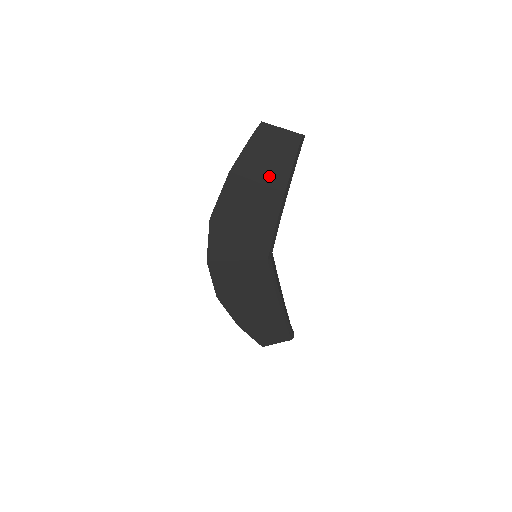
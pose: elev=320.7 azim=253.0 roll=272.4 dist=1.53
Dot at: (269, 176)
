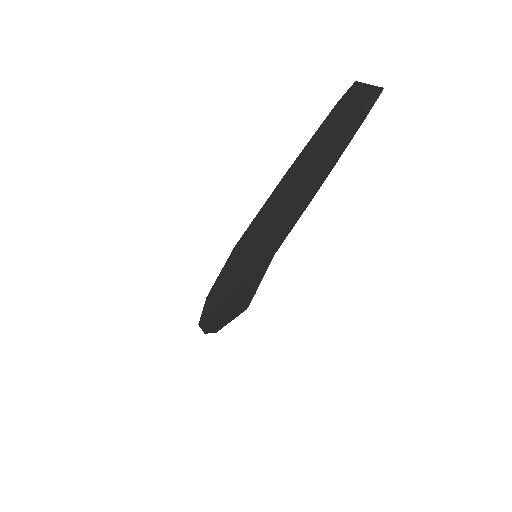
Dot at: (325, 159)
